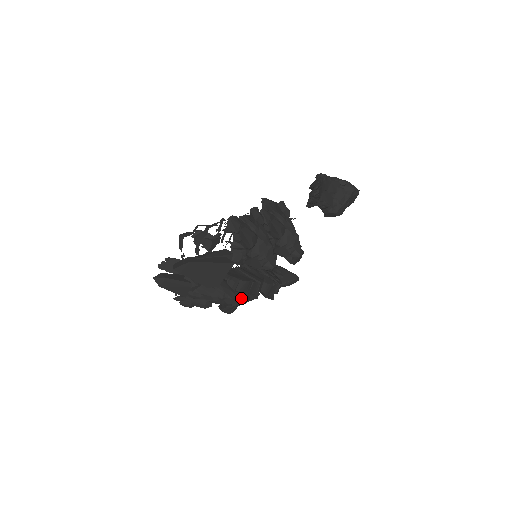
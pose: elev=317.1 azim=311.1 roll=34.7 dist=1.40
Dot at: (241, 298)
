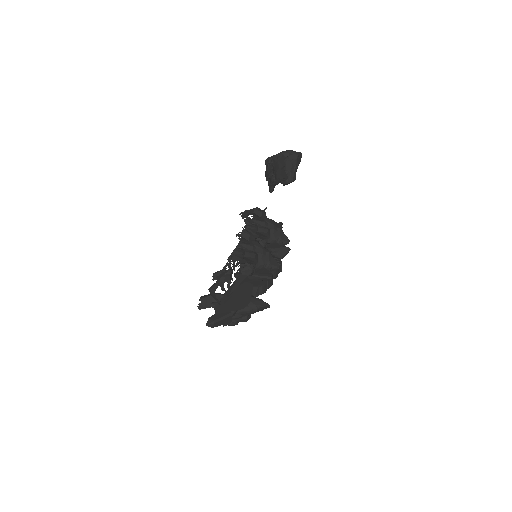
Dot at: occluded
